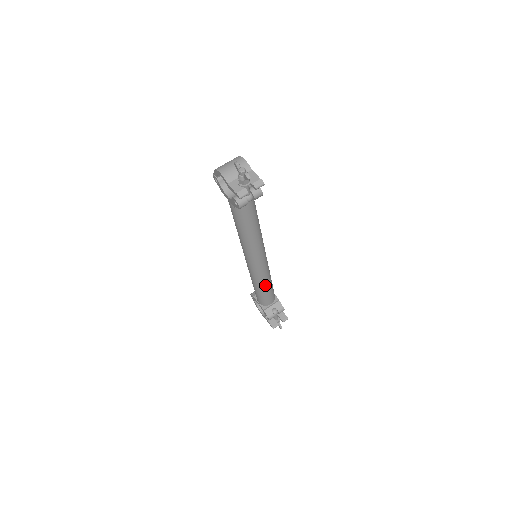
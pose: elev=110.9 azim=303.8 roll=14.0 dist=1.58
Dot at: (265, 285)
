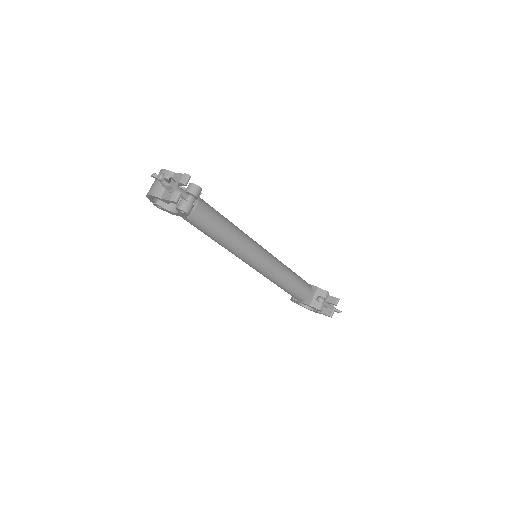
Dot at: (288, 279)
